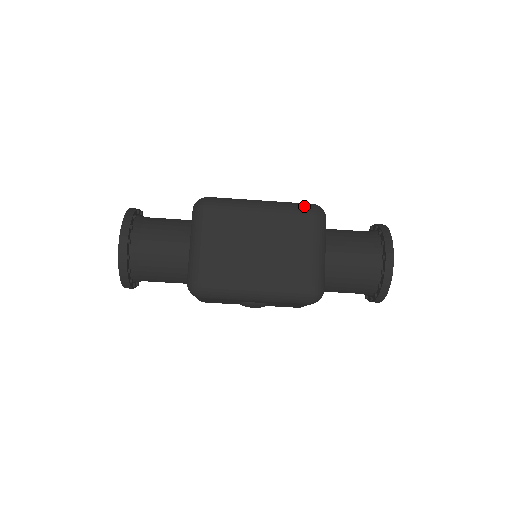
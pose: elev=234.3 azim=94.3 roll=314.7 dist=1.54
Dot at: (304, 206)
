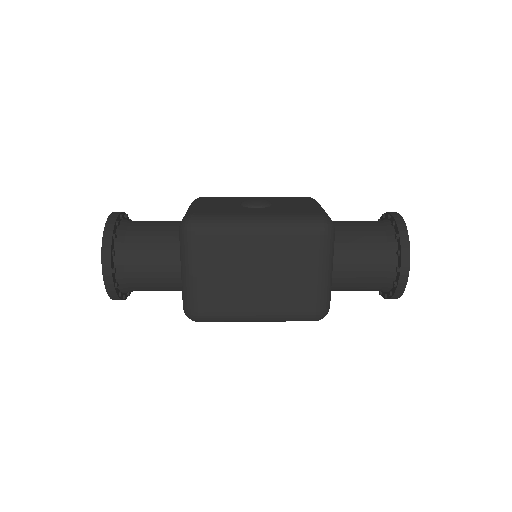
Dot at: (309, 223)
